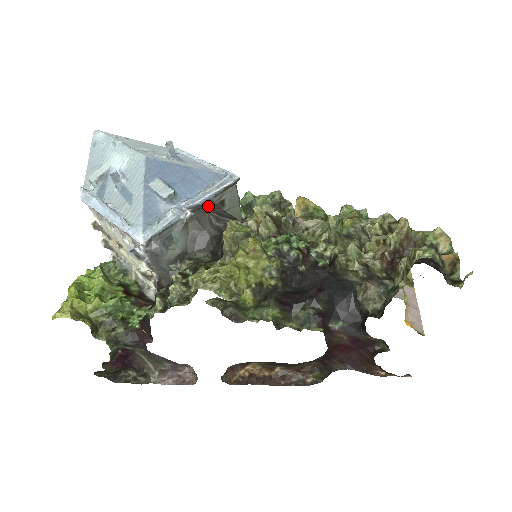
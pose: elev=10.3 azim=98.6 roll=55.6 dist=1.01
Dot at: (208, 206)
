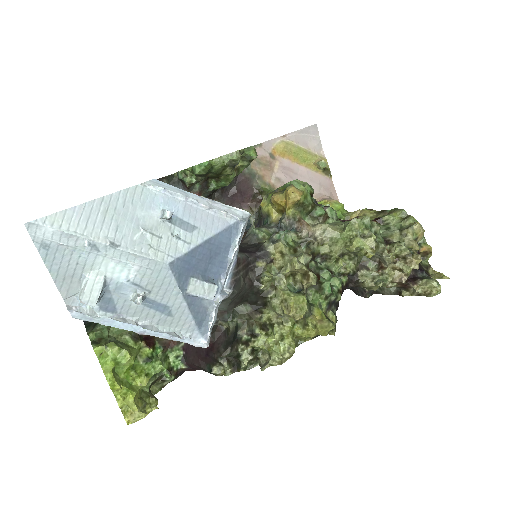
Dot at: (238, 268)
